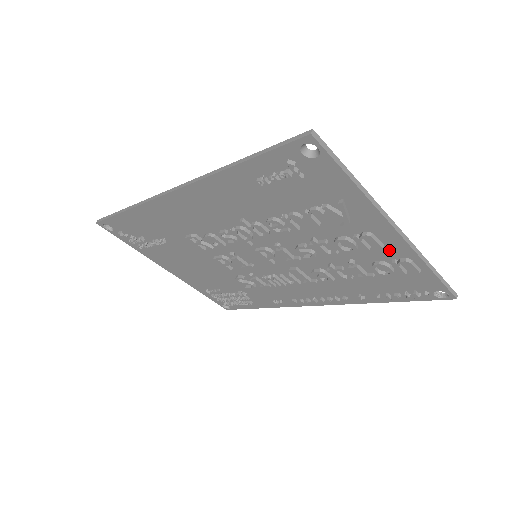
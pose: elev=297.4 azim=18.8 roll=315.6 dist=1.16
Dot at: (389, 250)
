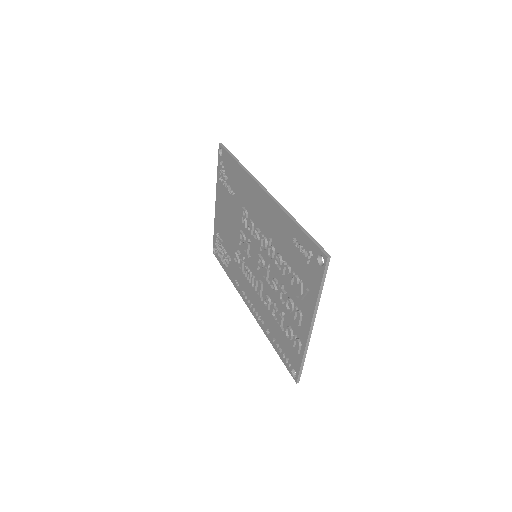
Dot at: (300, 330)
